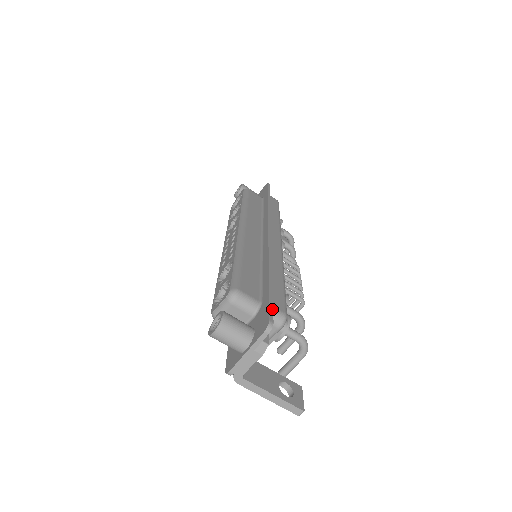
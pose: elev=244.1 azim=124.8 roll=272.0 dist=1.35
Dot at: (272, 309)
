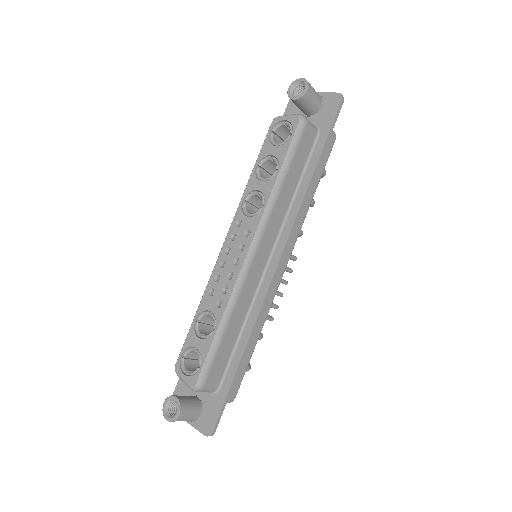
Dot at: occluded
